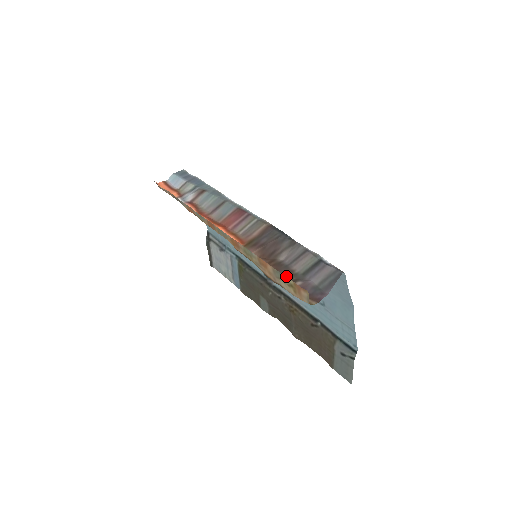
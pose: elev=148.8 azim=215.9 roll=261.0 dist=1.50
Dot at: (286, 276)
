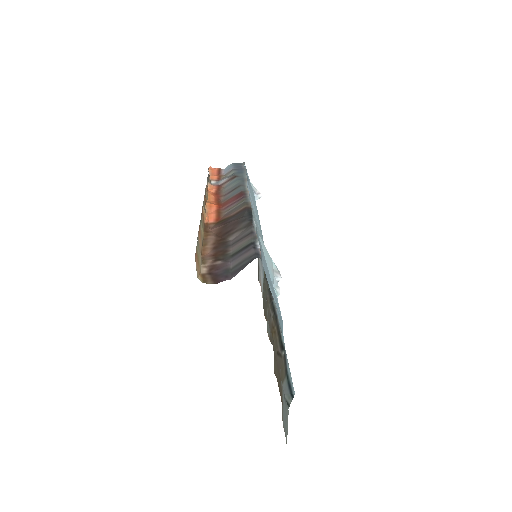
Dot at: (217, 254)
